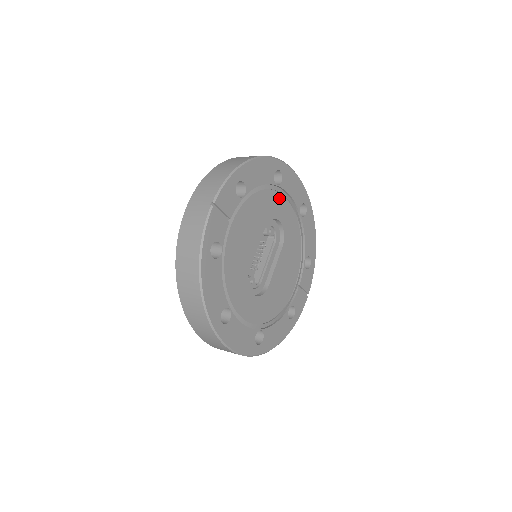
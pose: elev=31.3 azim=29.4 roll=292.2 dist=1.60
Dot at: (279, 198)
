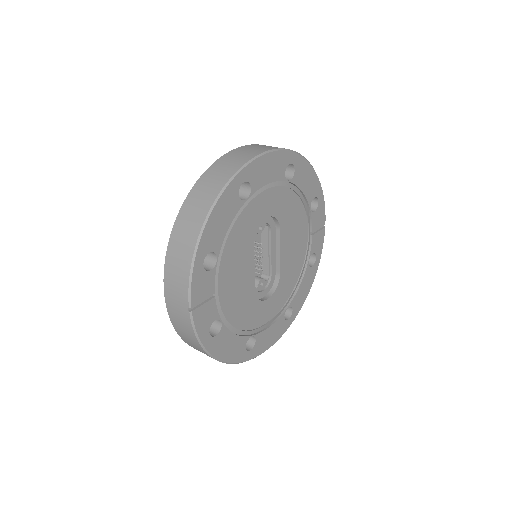
Dot at: (256, 201)
